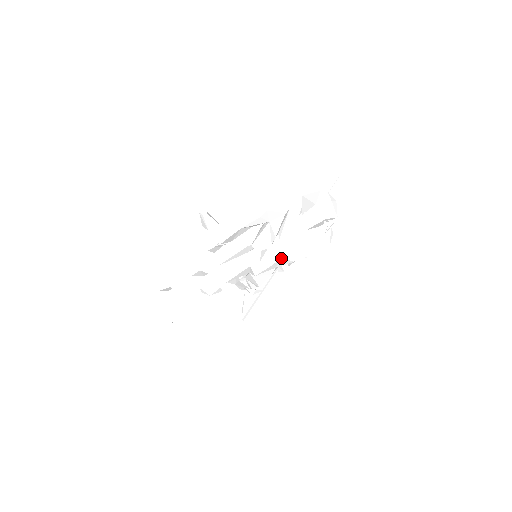
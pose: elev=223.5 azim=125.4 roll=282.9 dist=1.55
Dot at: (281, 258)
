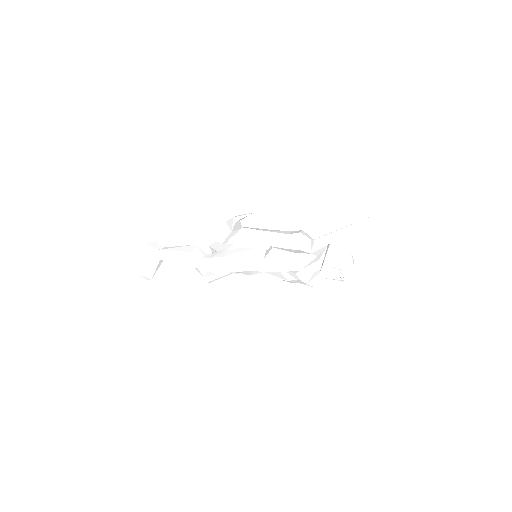
Dot at: (286, 280)
